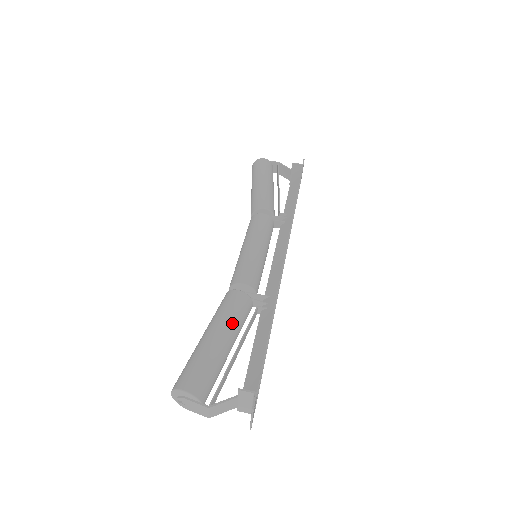
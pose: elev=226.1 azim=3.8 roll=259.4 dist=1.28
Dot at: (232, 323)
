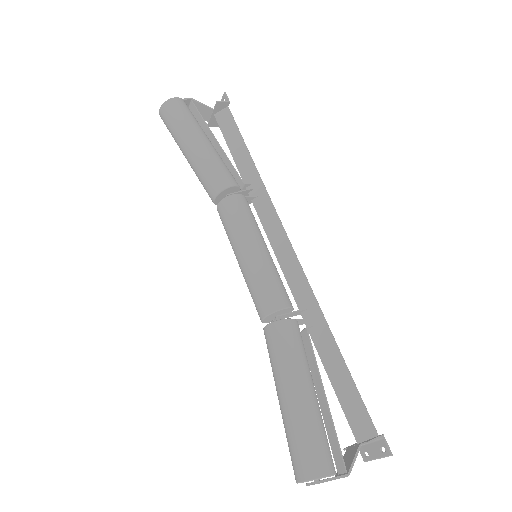
Dot at: (307, 365)
